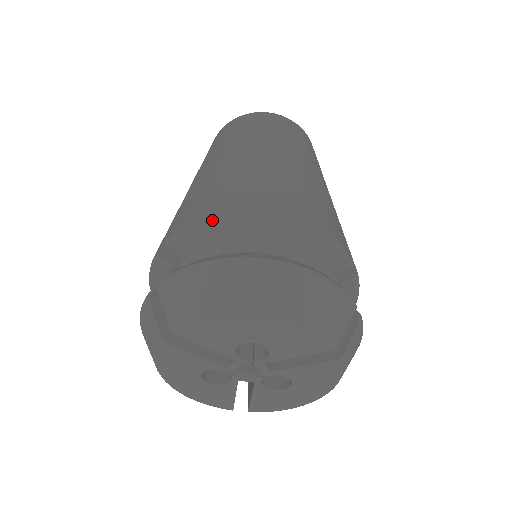
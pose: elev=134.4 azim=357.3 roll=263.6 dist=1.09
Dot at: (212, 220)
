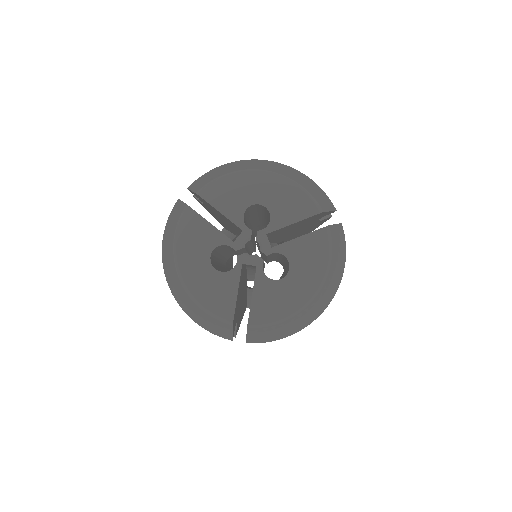
Dot at: occluded
